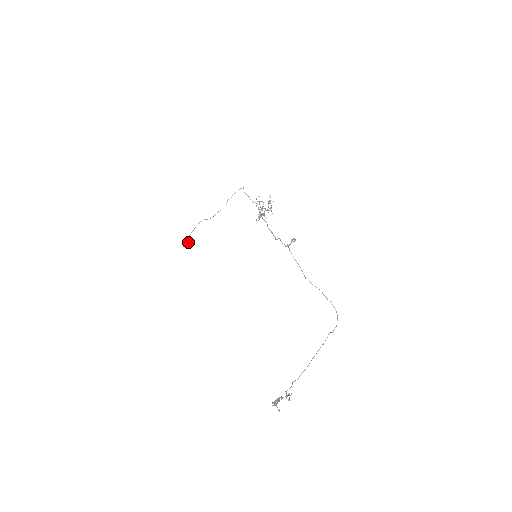
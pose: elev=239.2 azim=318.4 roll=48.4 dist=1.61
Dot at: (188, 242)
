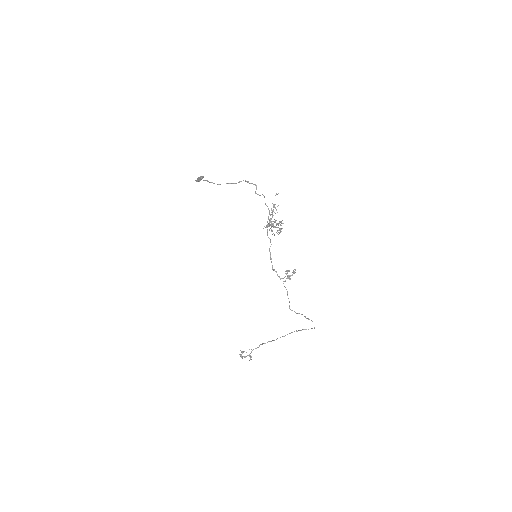
Dot at: occluded
